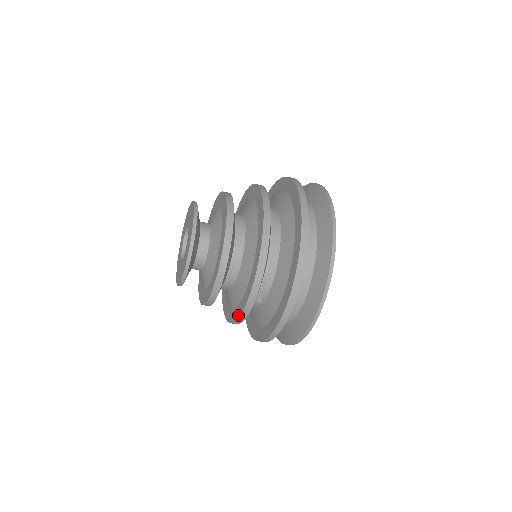
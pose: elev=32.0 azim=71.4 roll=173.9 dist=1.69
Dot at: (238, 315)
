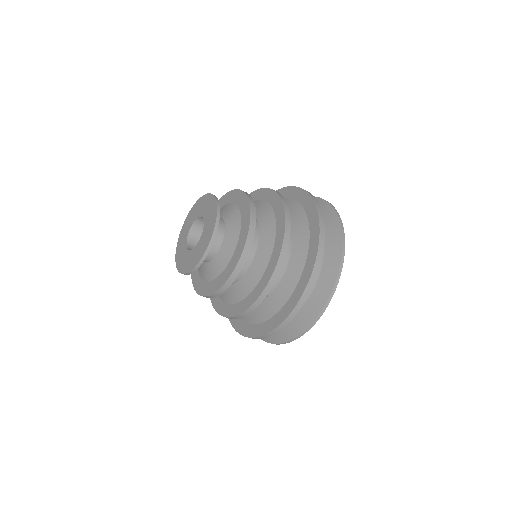
Dot at: (244, 308)
